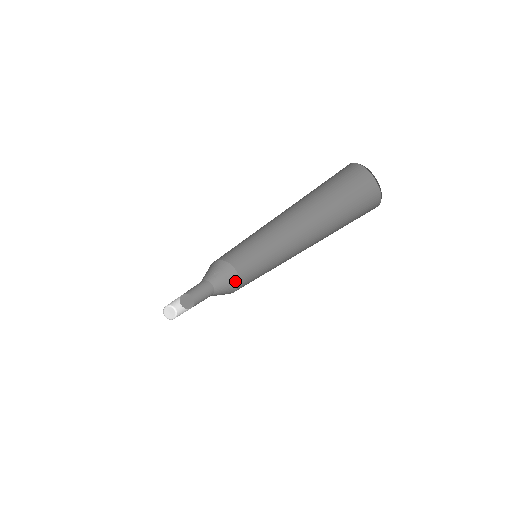
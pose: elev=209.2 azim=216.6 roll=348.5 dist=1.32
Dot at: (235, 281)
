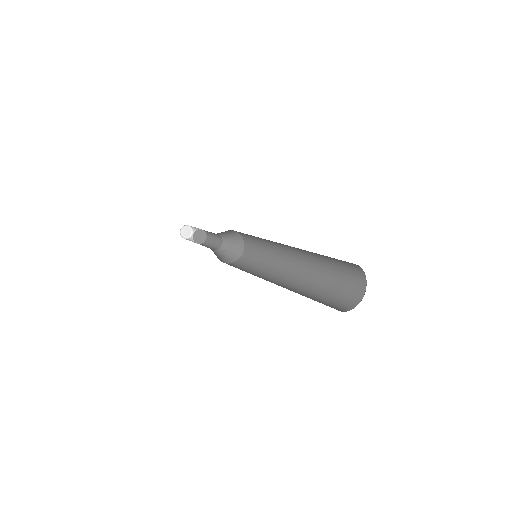
Dot at: (236, 234)
